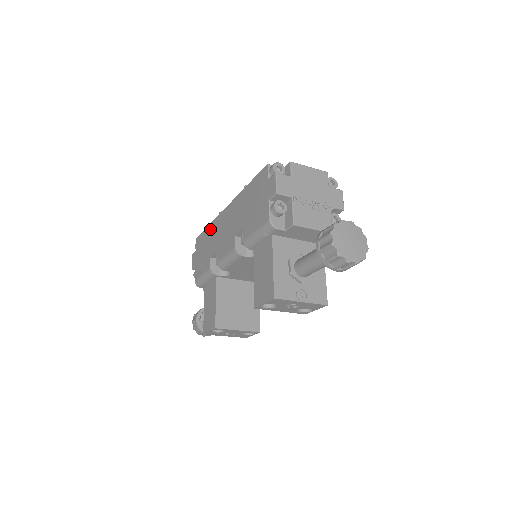
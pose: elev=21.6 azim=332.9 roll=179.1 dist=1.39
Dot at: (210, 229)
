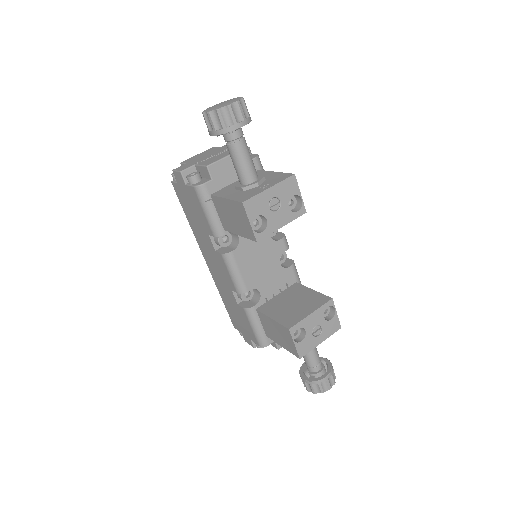
Dot at: (222, 296)
